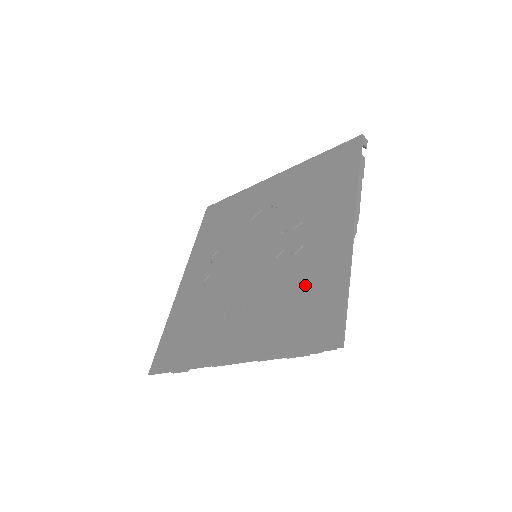
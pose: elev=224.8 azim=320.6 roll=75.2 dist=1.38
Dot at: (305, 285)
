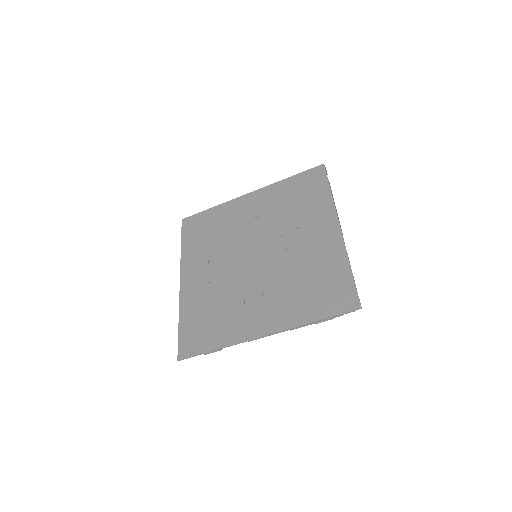
Dot at: (314, 272)
